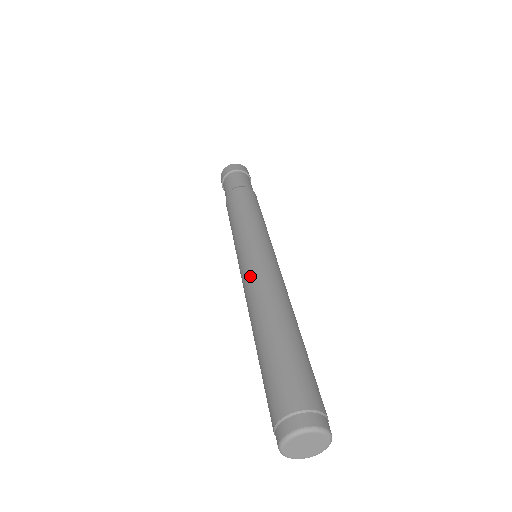
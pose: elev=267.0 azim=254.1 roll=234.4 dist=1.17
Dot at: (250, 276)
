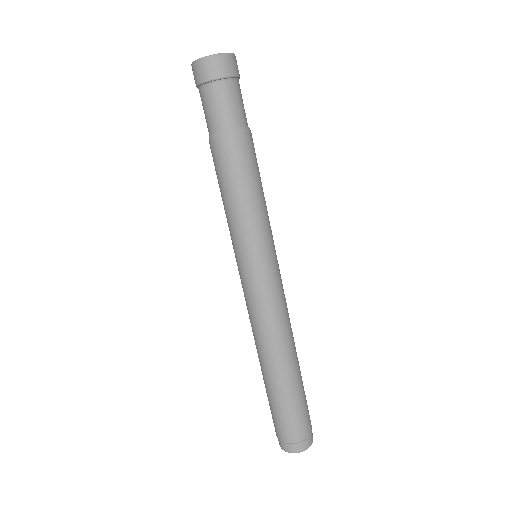
Dot at: (254, 311)
